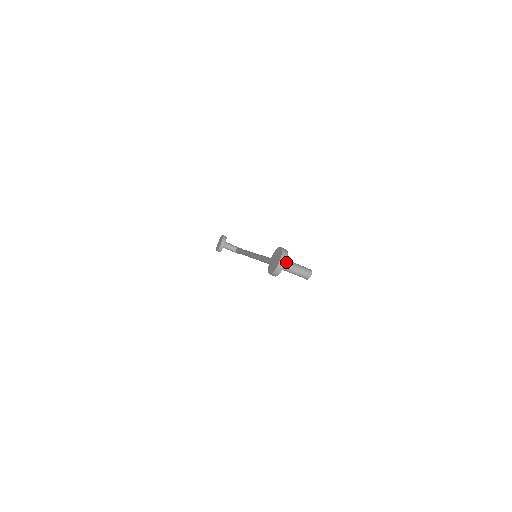
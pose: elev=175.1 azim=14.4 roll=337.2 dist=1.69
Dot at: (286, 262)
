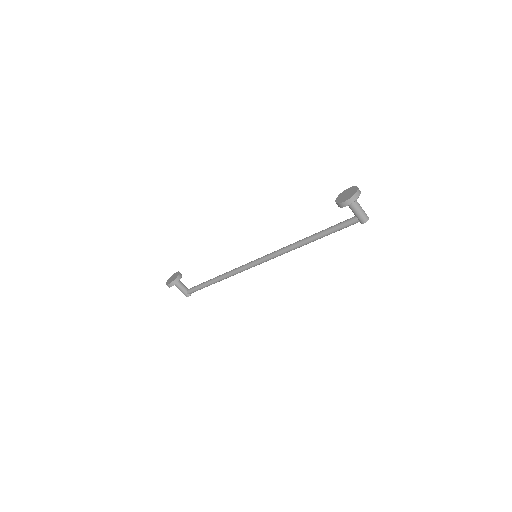
Dot at: occluded
